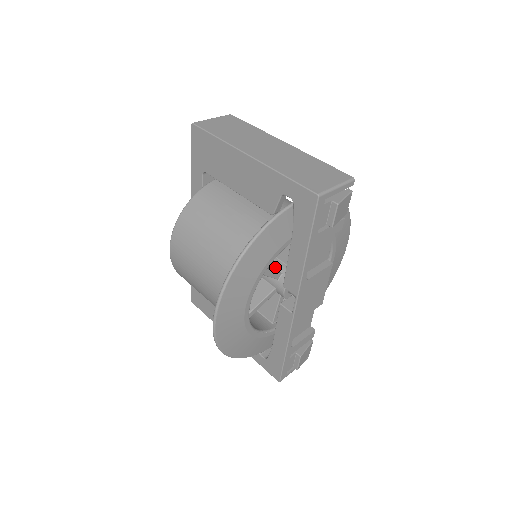
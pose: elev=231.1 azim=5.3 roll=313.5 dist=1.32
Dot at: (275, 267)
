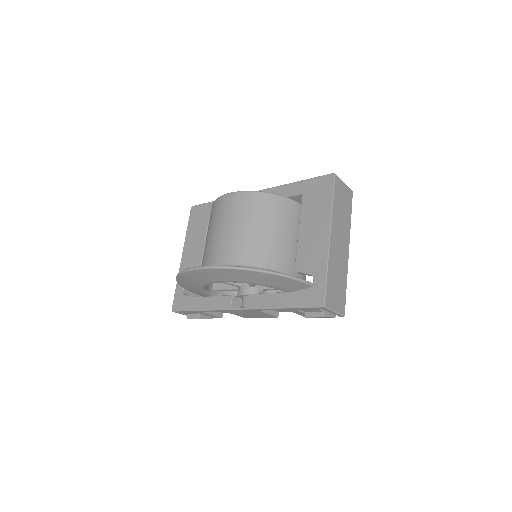
Dot at: occluded
